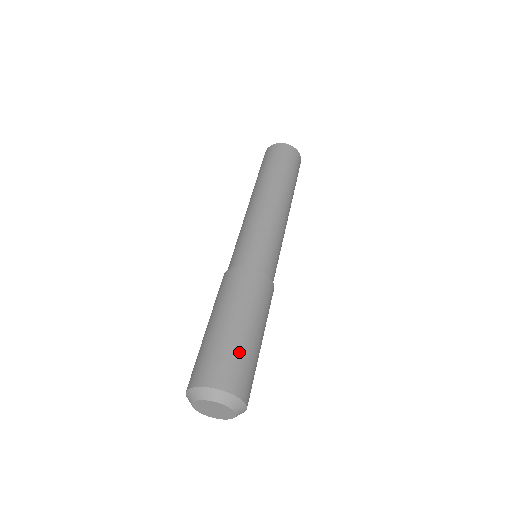
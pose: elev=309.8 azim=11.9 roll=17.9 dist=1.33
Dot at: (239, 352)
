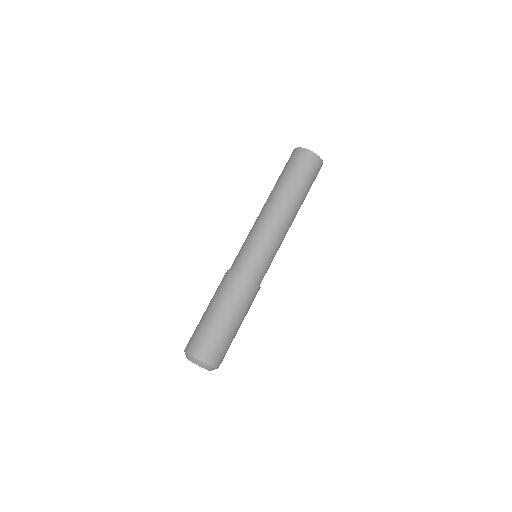
Dot at: (210, 334)
